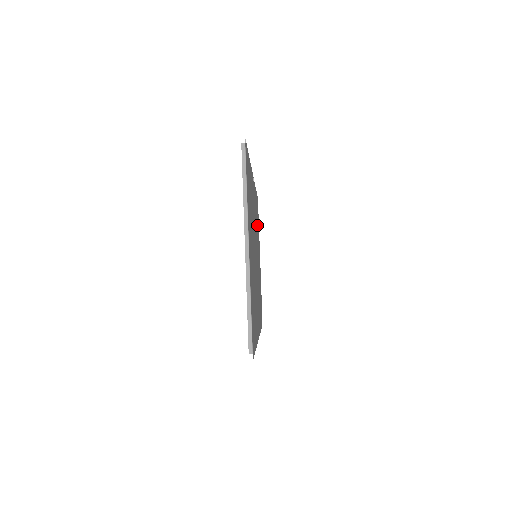
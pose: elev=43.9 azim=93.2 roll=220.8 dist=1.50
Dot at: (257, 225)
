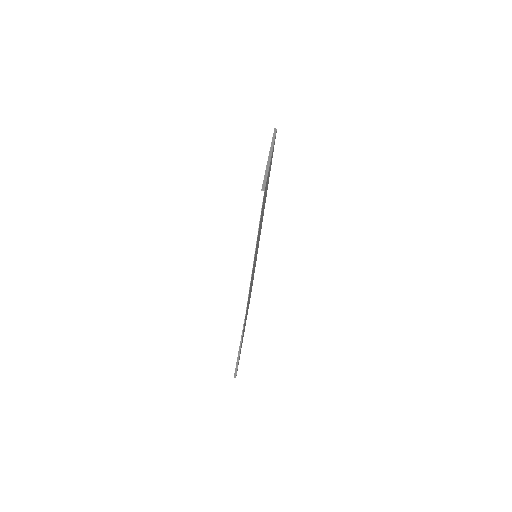
Dot at: occluded
